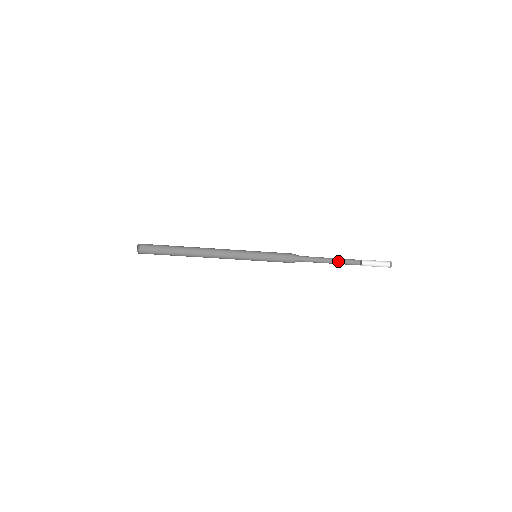
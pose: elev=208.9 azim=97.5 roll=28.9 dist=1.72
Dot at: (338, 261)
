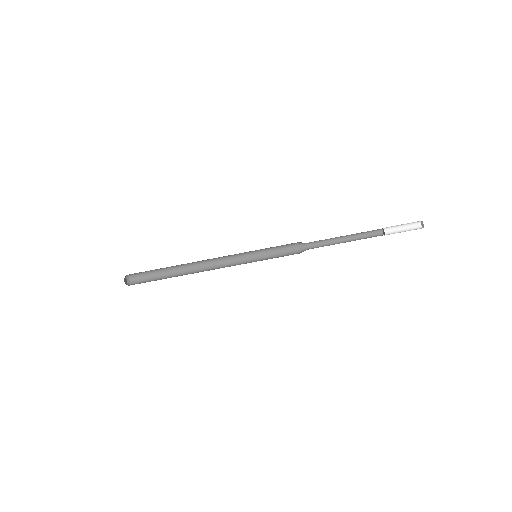
Dot at: (355, 237)
